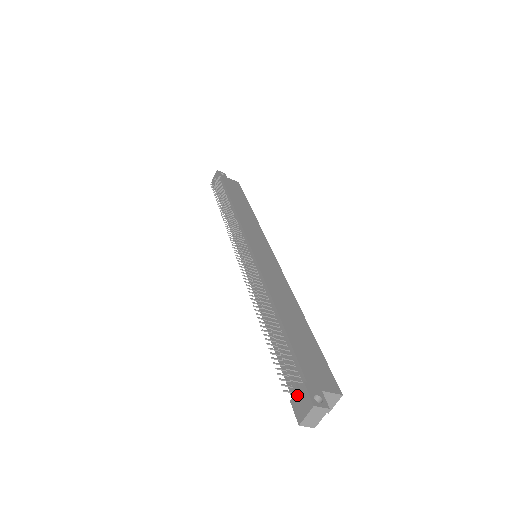
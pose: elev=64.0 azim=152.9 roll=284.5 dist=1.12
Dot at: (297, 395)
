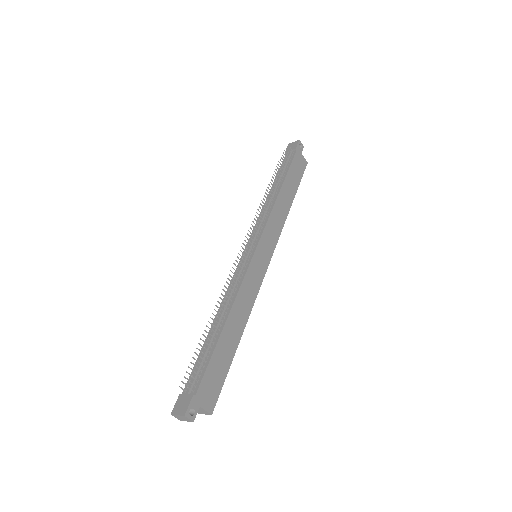
Dot at: (184, 397)
